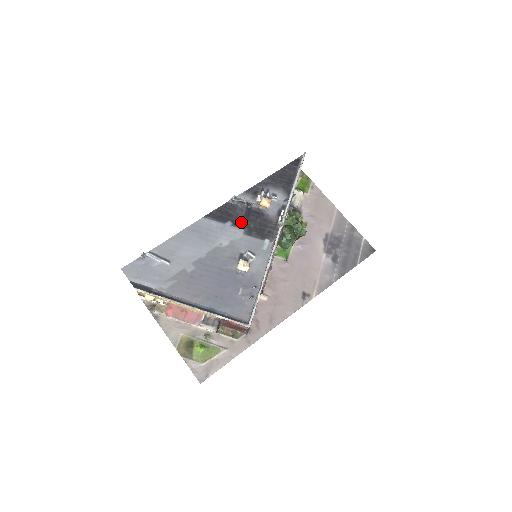
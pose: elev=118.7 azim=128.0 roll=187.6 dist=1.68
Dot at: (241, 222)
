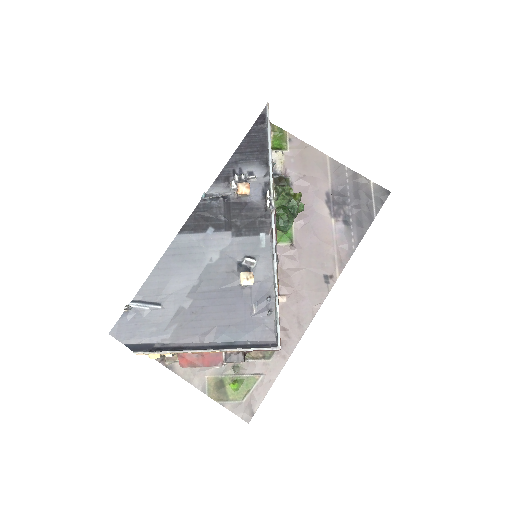
Dot at: (224, 223)
